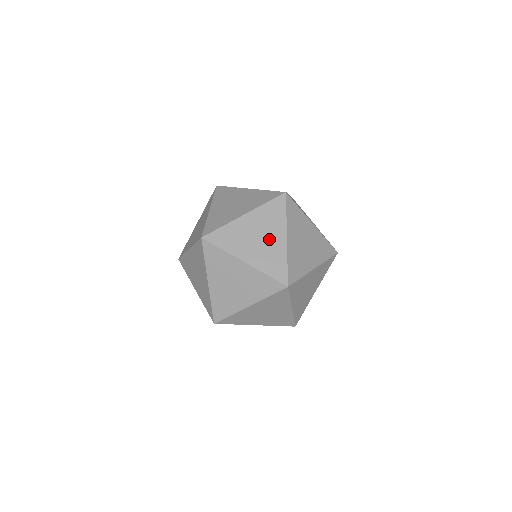
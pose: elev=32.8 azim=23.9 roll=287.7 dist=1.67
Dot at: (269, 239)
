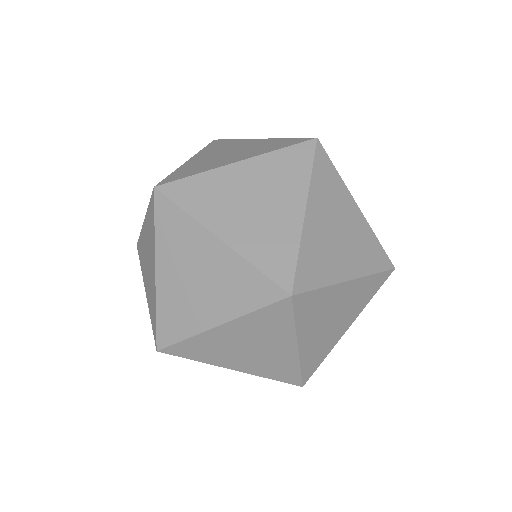
Dot at: (338, 324)
